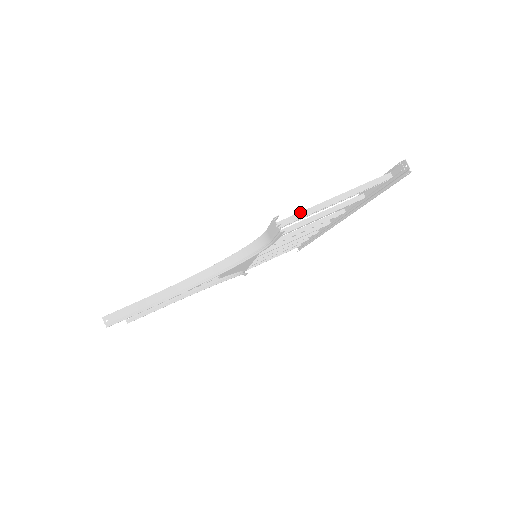
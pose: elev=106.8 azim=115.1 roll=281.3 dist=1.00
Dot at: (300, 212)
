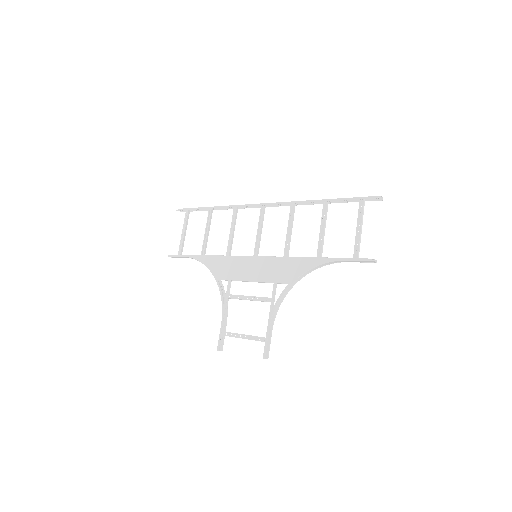
Dot at: (359, 245)
